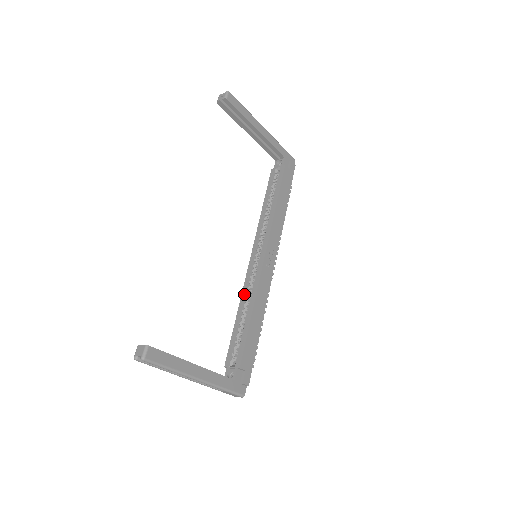
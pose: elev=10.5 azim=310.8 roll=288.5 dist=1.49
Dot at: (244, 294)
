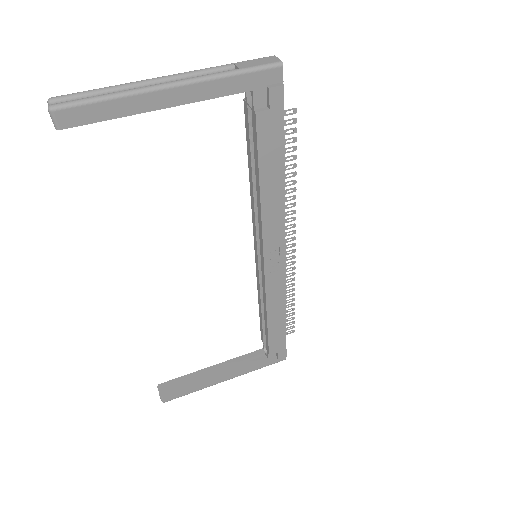
Dot at: (258, 288)
